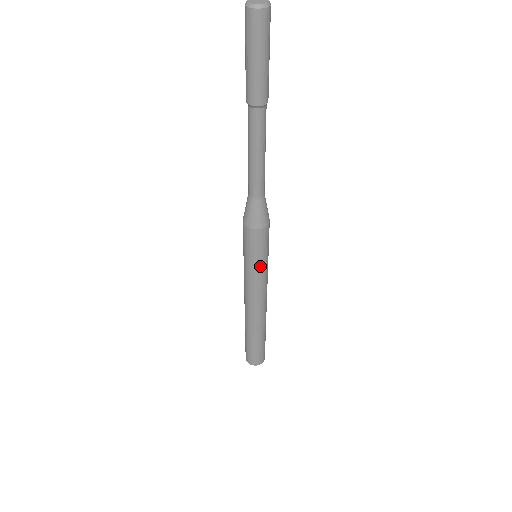
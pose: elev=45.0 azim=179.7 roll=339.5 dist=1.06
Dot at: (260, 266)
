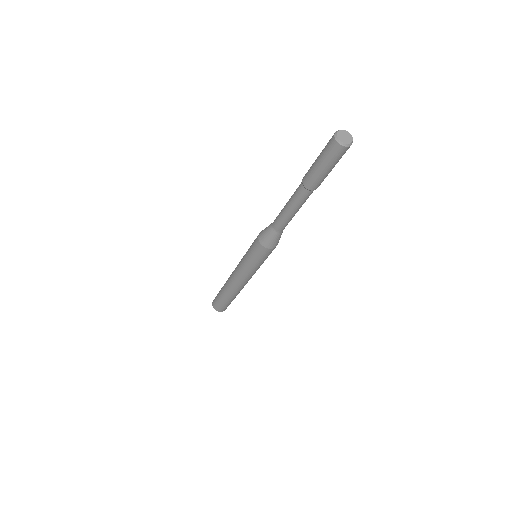
Dot at: (256, 266)
